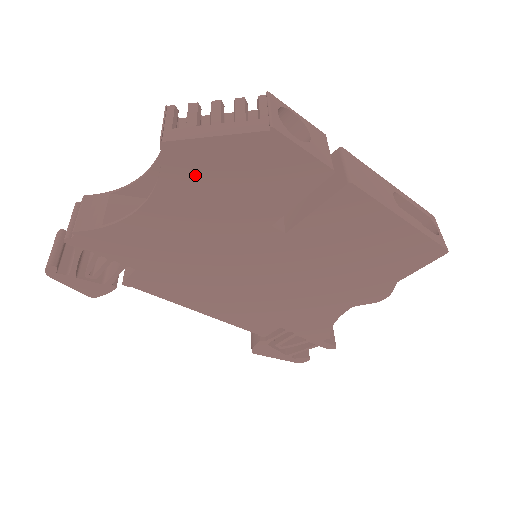
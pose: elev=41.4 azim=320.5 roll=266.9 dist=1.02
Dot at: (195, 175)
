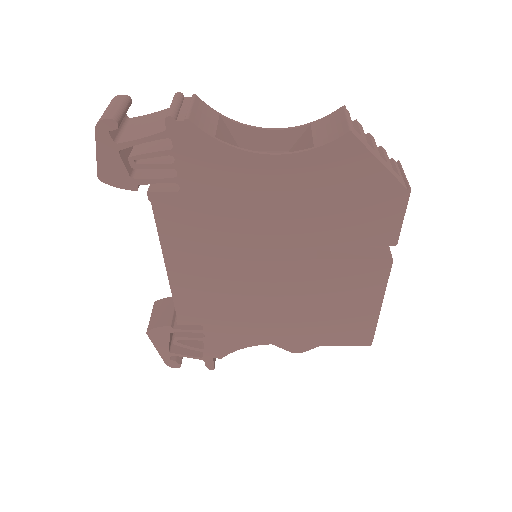
Dot at: (333, 171)
